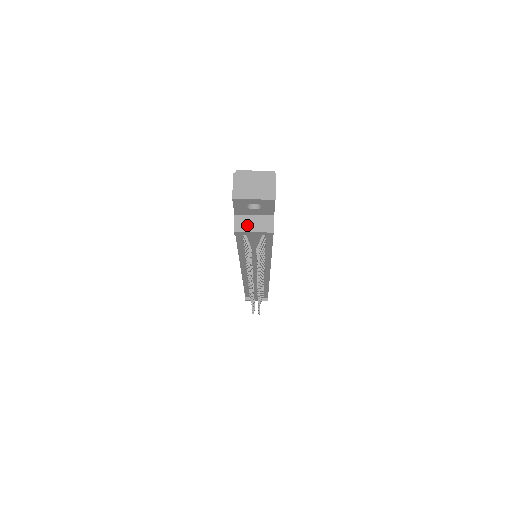
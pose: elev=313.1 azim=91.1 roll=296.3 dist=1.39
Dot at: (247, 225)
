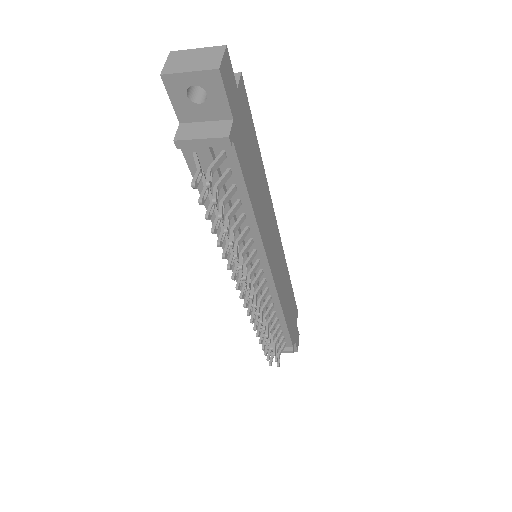
Dot at: (193, 132)
